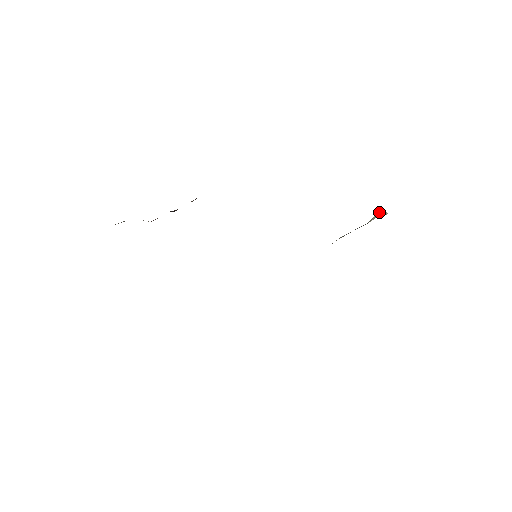
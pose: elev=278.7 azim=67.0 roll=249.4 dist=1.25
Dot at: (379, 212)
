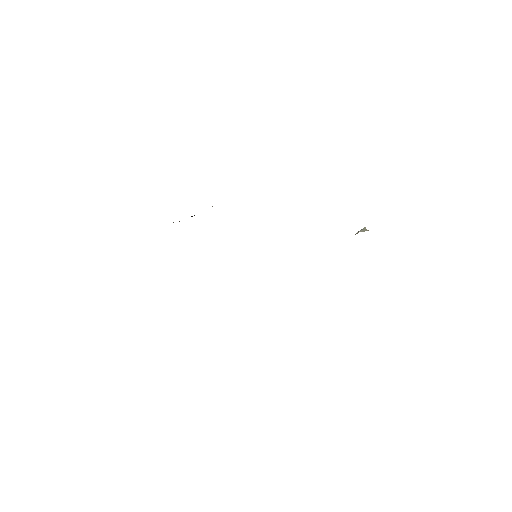
Dot at: (362, 229)
